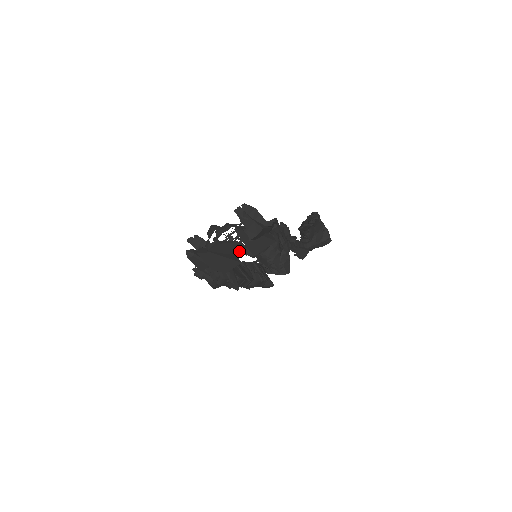
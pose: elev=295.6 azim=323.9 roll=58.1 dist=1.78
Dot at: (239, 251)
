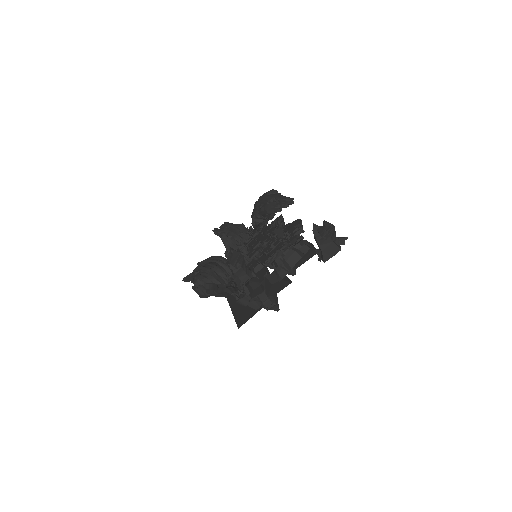
Dot at: occluded
